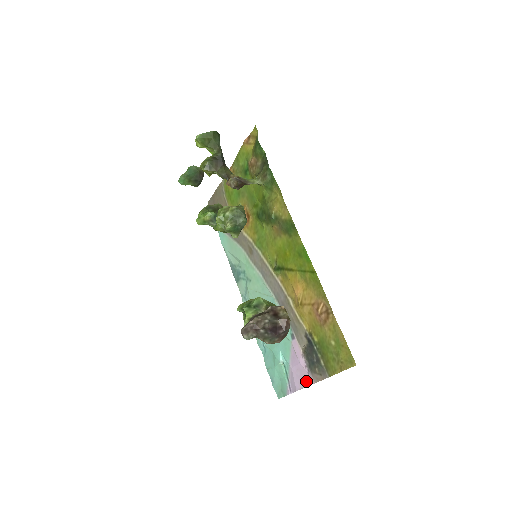
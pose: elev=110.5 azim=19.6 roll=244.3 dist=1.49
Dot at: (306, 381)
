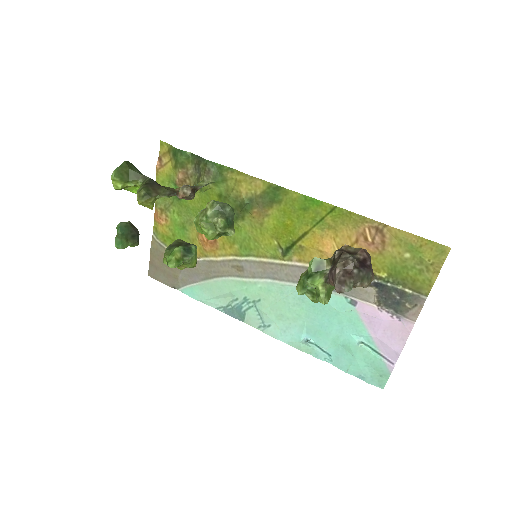
Dot at: (404, 331)
